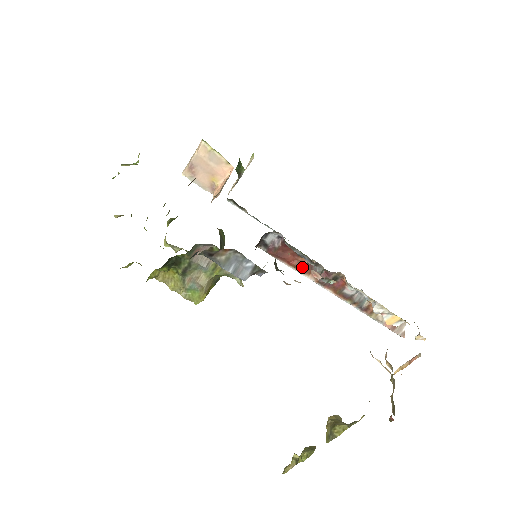
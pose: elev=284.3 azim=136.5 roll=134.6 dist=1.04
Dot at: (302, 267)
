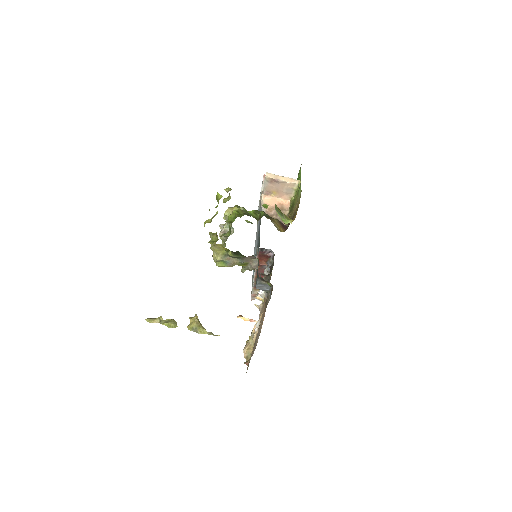
Dot at: occluded
